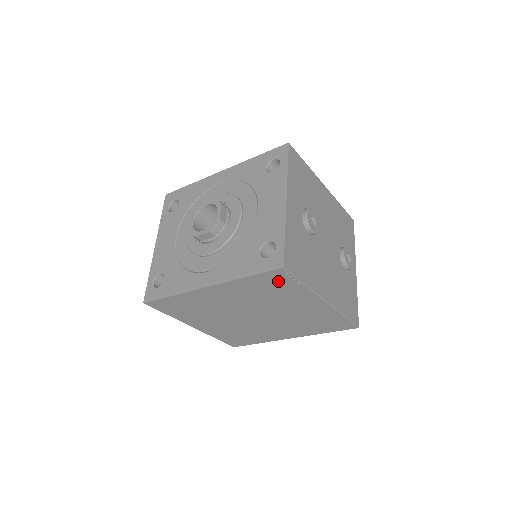
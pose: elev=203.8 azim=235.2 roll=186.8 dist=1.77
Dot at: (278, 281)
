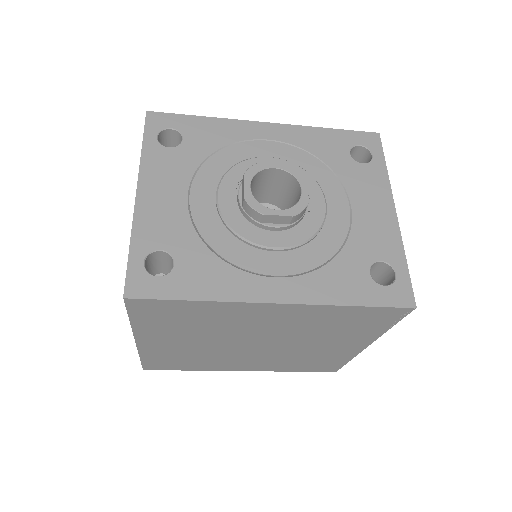
Dot at: (375, 318)
